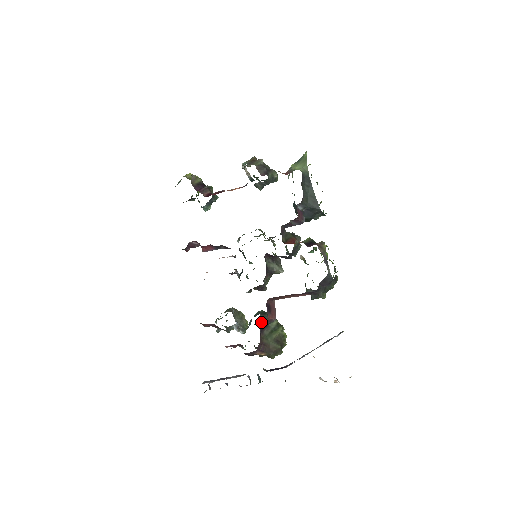
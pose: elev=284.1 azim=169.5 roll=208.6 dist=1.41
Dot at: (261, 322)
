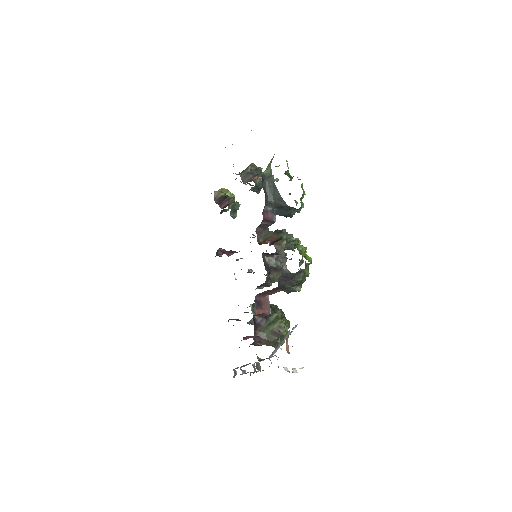
Dot at: (258, 316)
